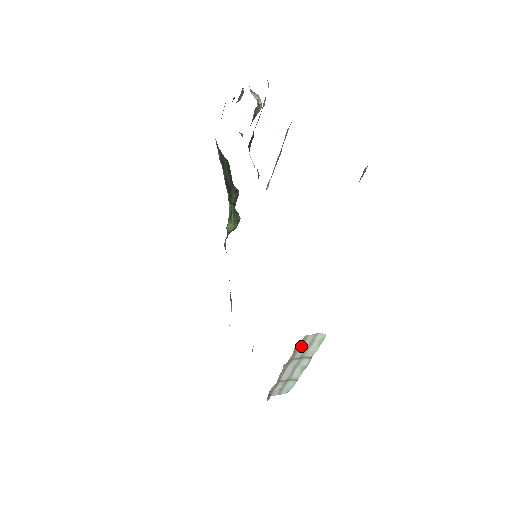
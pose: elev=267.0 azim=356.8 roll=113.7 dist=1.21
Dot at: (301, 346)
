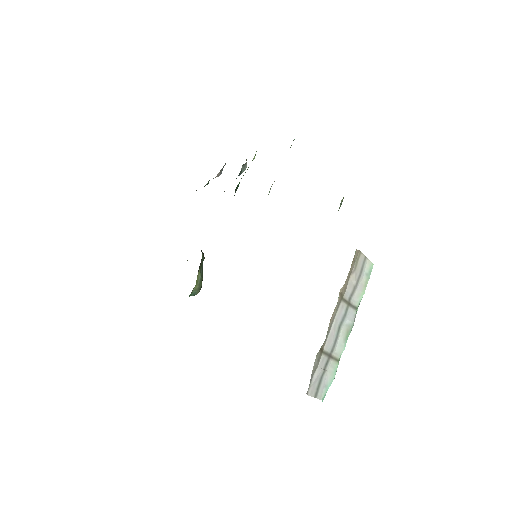
Dot at: (354, 269)
